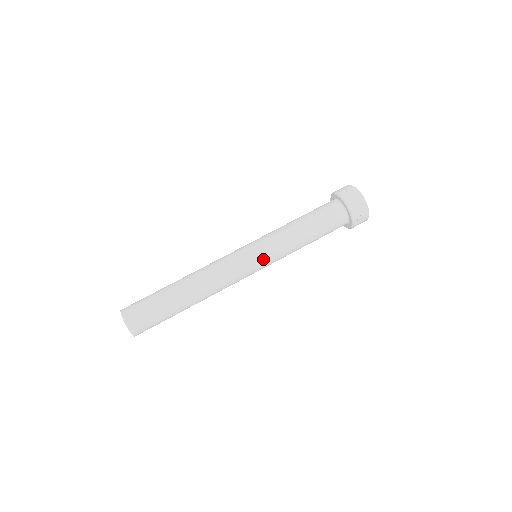
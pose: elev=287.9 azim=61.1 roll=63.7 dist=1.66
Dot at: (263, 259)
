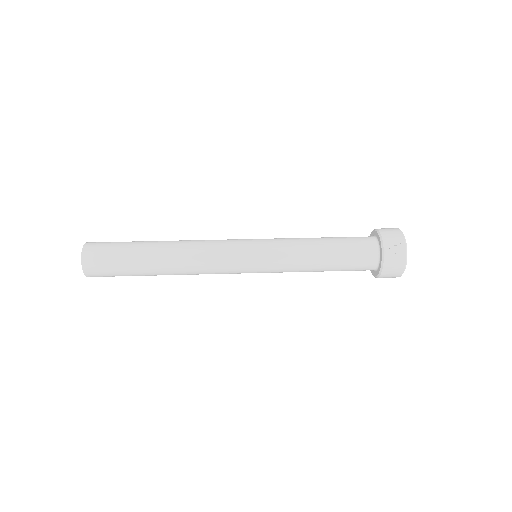
Dot at: (260, 246)
